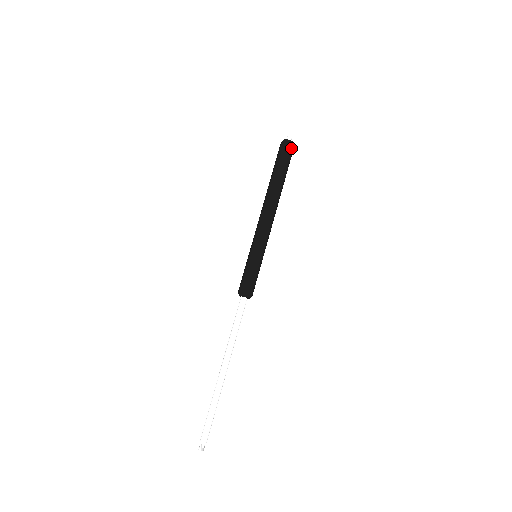
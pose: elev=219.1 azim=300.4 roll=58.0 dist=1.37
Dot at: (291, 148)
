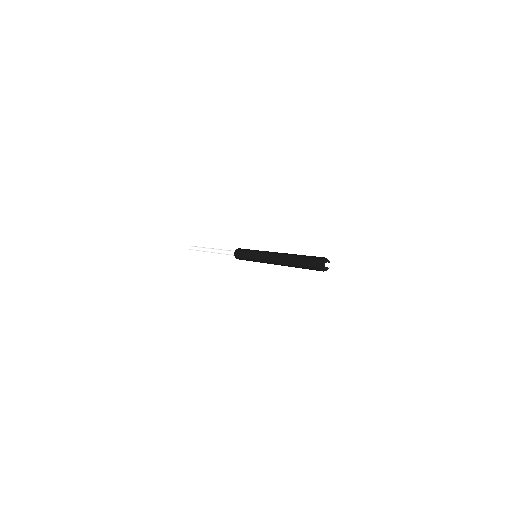
Dot at: occluded
